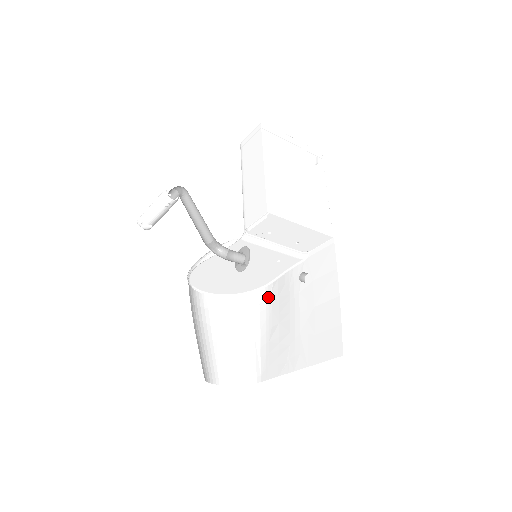
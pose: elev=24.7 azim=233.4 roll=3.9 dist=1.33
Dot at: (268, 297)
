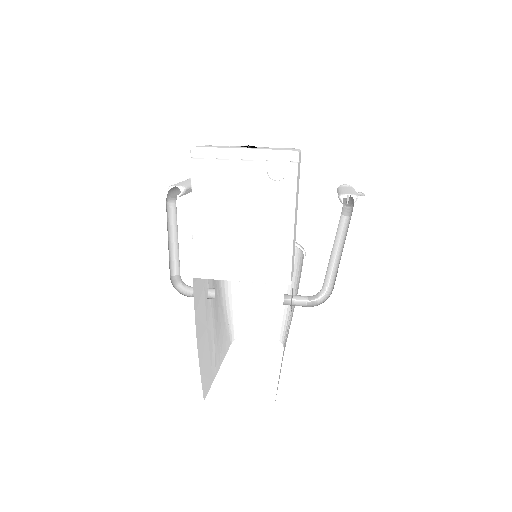
Dot at: (301, 270)
